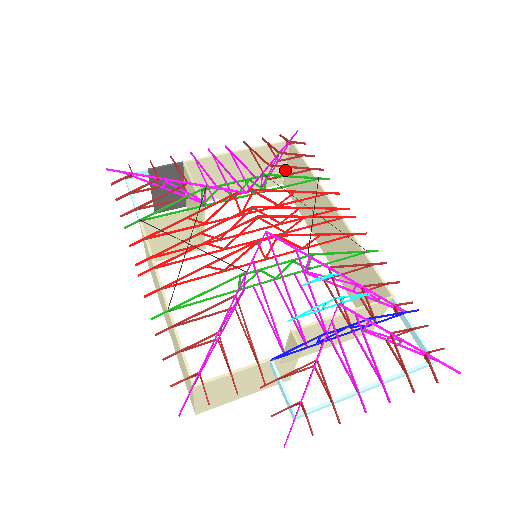
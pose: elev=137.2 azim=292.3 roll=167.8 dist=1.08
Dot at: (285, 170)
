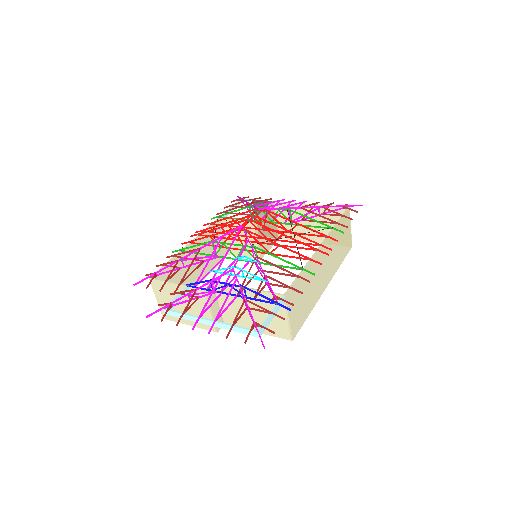
Dot at: (349, 234)
